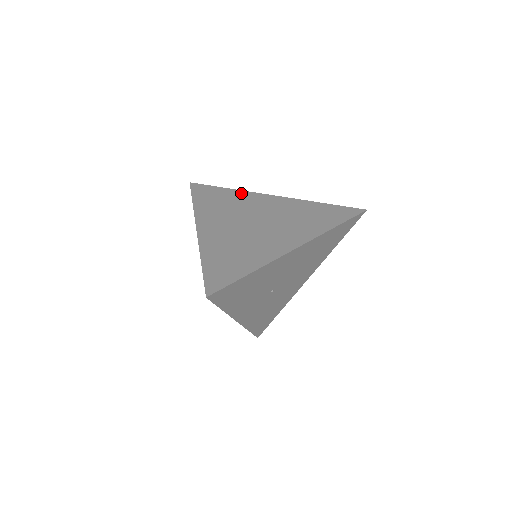
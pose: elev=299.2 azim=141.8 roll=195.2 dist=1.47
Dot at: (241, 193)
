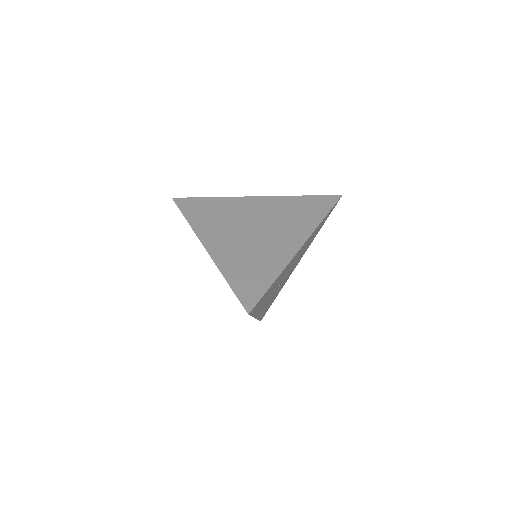
Dot at: (226, 200)
